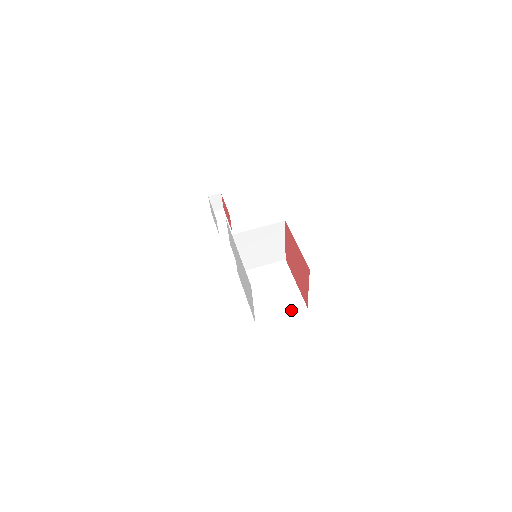
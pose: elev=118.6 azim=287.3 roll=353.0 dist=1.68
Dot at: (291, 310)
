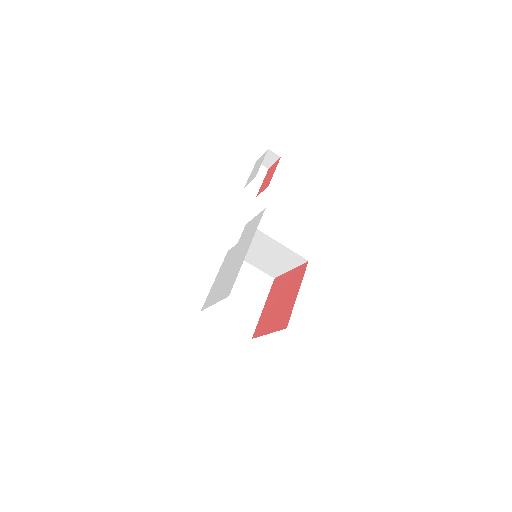
Dot at: (238, 328)
